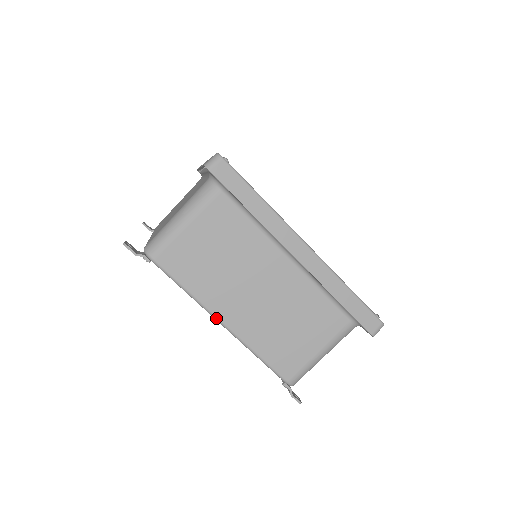
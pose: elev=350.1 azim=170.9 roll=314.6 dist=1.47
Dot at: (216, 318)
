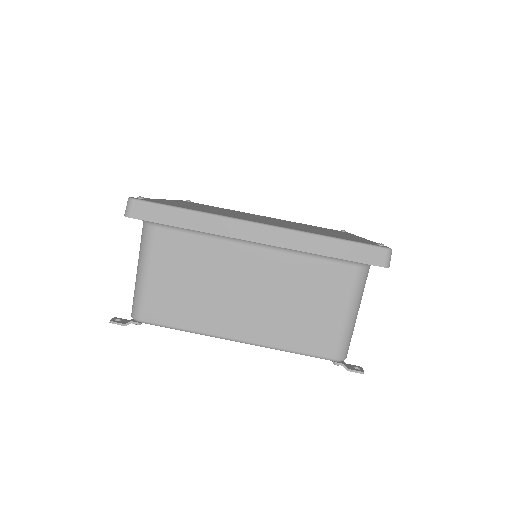
Dot at: (227, 339)
